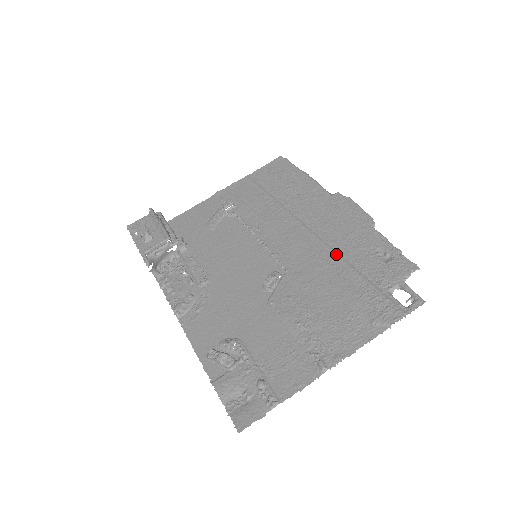
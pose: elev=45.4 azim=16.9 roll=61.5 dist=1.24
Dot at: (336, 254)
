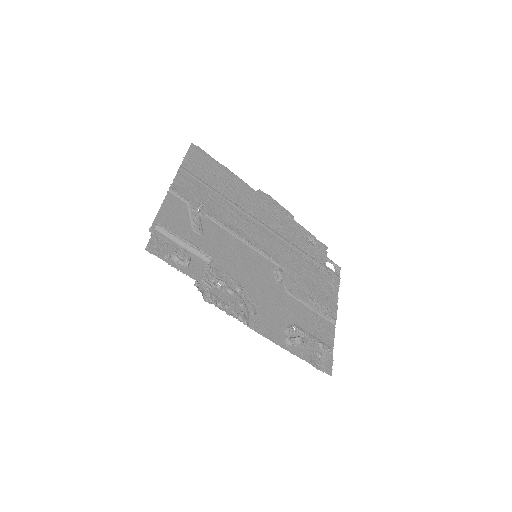
Dot at: (293, 245)
